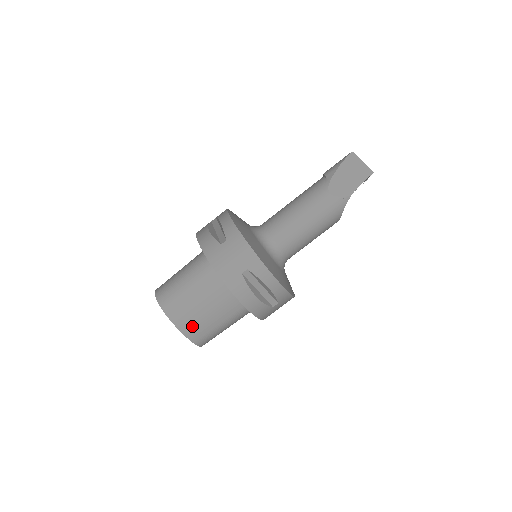
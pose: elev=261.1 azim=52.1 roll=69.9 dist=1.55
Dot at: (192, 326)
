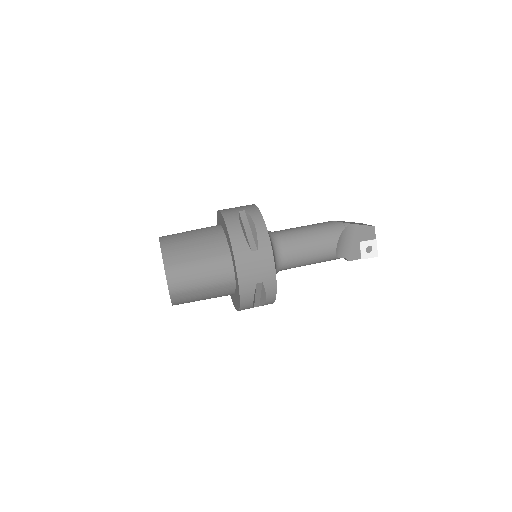
Dot at: (173, 250)
